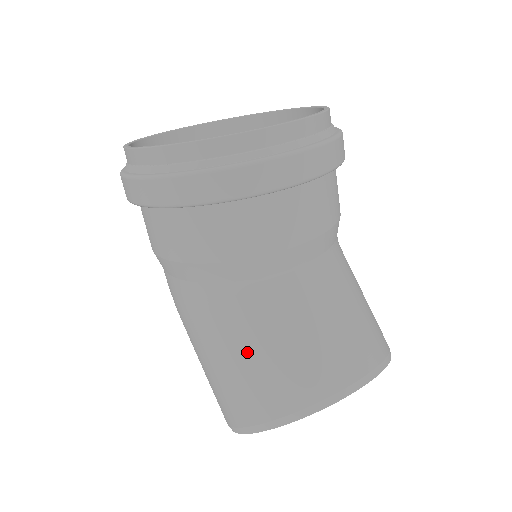
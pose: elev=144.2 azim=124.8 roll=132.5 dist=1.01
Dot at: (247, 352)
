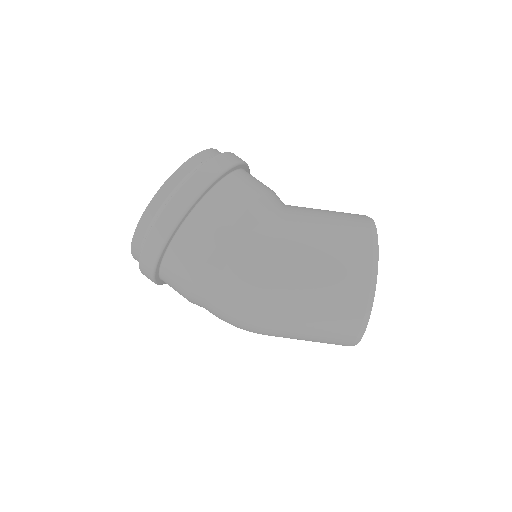
Dot at: (323, 219)
